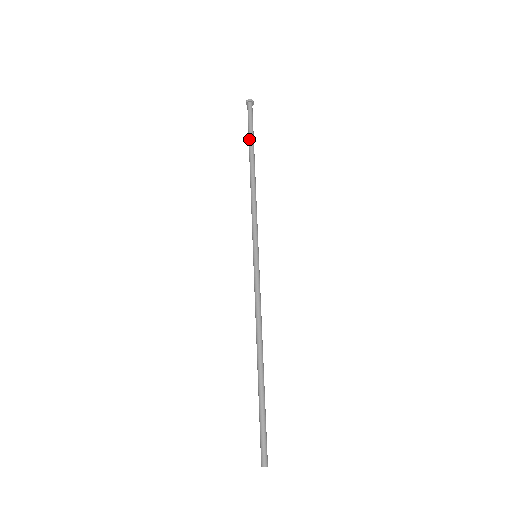
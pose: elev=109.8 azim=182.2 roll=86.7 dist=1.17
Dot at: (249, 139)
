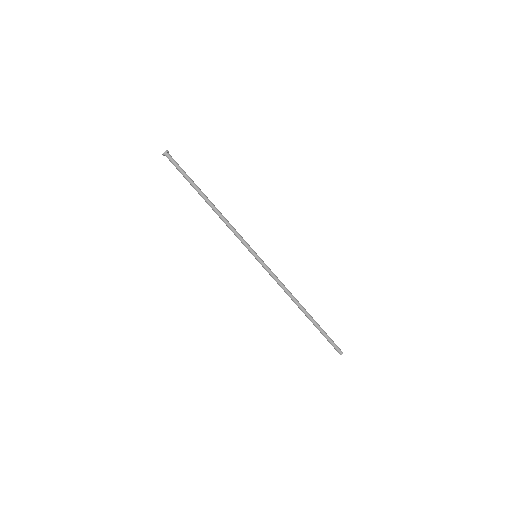
Dot at: occluded
